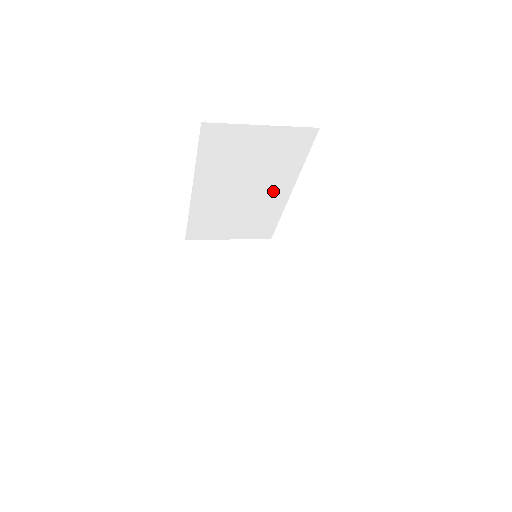
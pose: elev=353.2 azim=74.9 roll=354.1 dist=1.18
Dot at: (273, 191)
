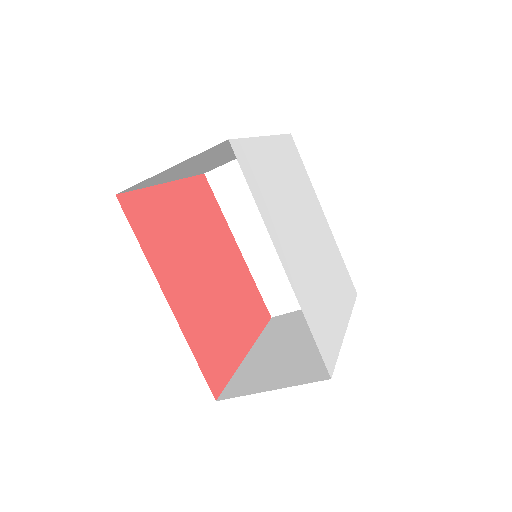
Dot at: occluded
